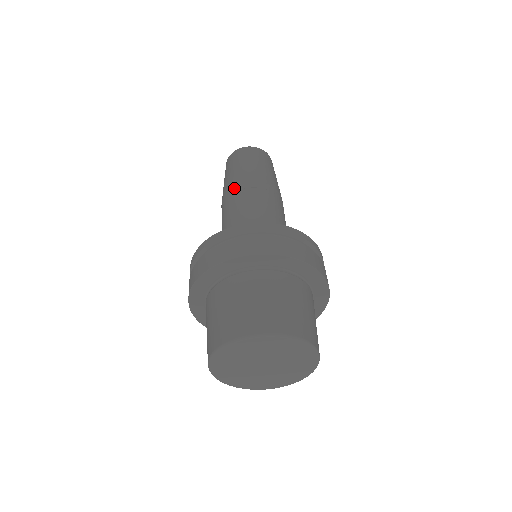
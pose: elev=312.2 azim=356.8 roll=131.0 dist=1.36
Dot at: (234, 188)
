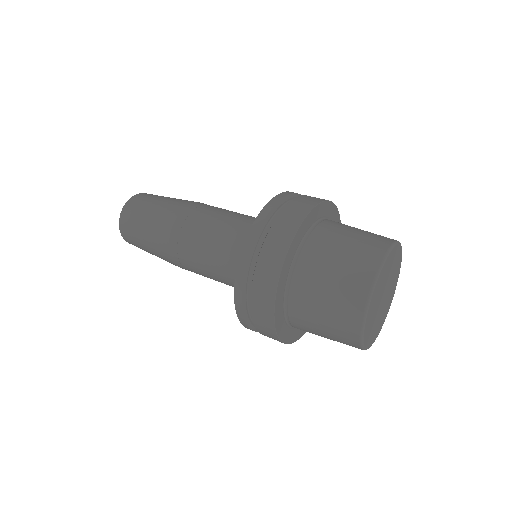
Dot at: (187, 208)
